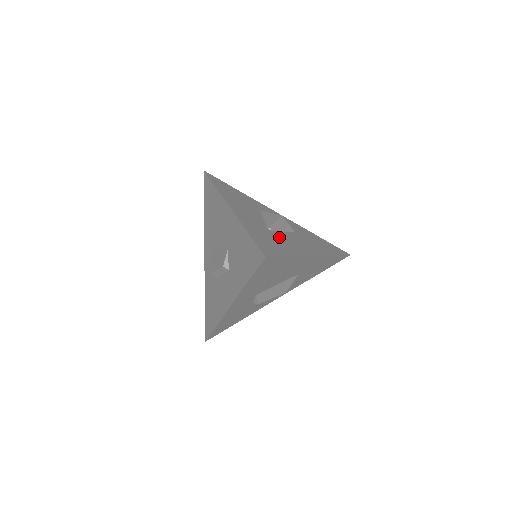
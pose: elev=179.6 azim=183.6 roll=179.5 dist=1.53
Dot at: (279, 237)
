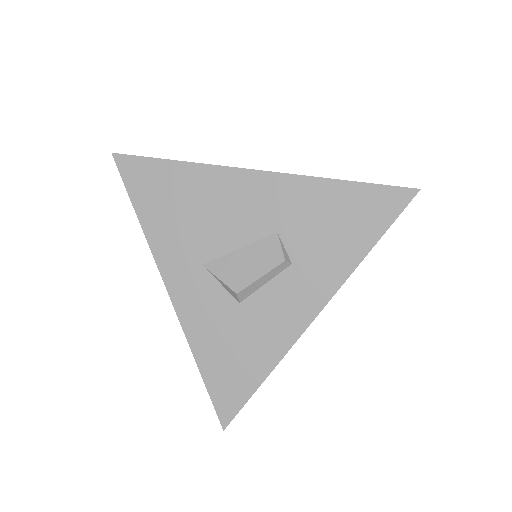
Dot at: occluded
